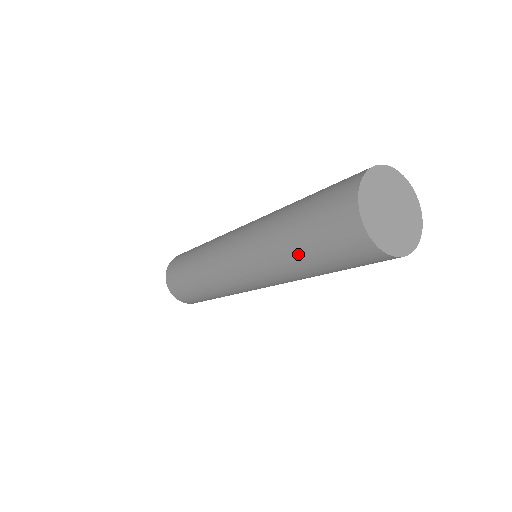
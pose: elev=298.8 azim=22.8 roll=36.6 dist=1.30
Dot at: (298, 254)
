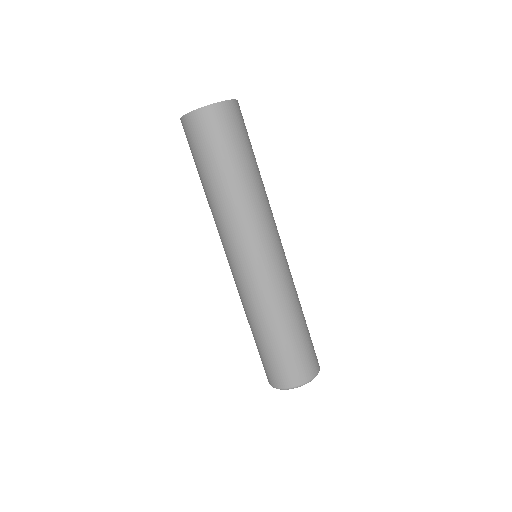
Dot at: (220, 177)
